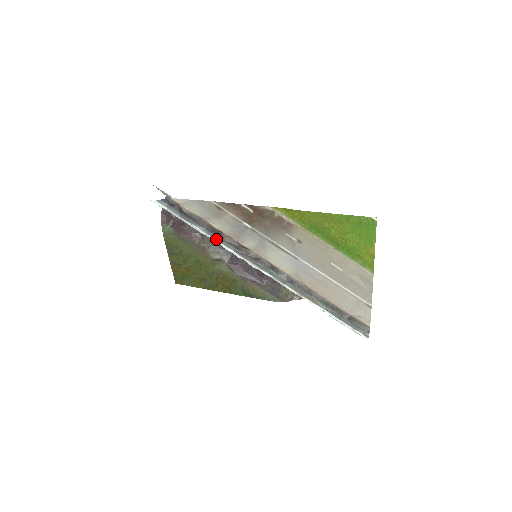
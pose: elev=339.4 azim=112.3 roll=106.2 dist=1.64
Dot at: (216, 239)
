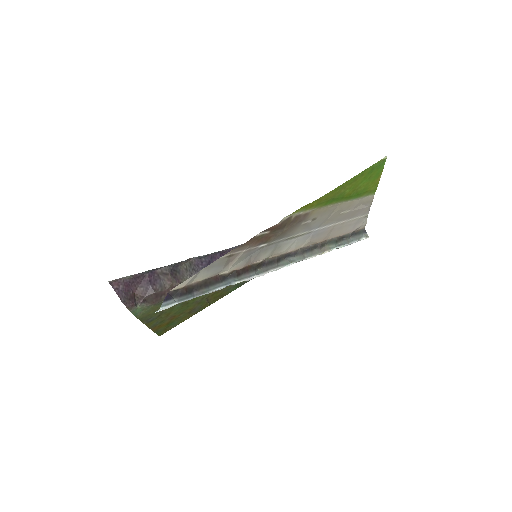
Dot at: (236, 281)
